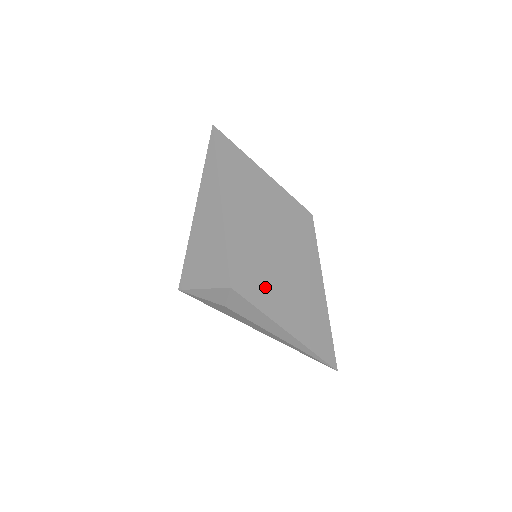
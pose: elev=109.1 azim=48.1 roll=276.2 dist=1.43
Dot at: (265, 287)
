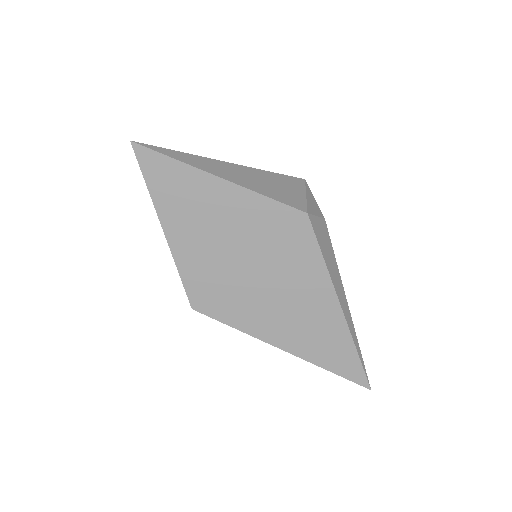
Dot at: (239, 305)
